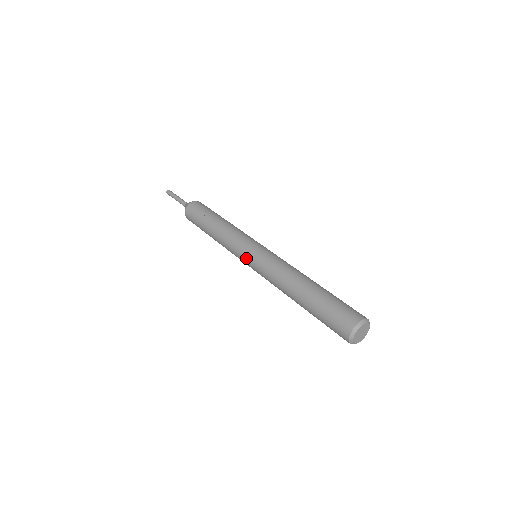
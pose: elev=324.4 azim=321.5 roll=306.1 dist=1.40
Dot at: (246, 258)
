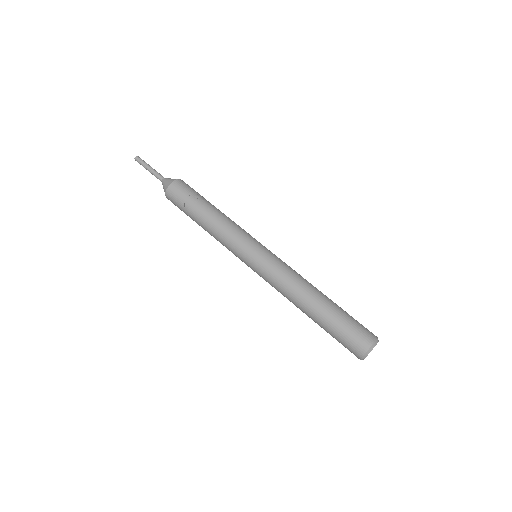
Dot at: (251, 255)
